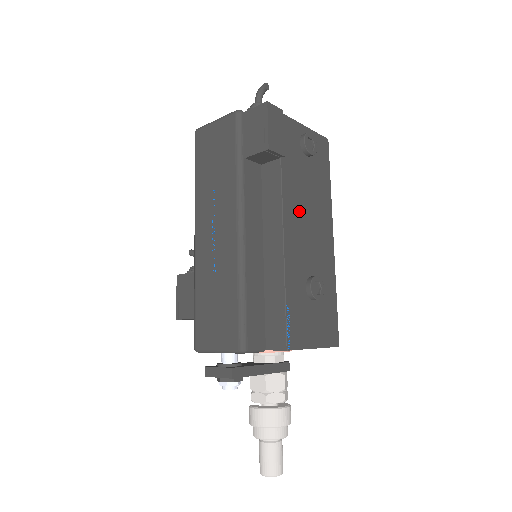
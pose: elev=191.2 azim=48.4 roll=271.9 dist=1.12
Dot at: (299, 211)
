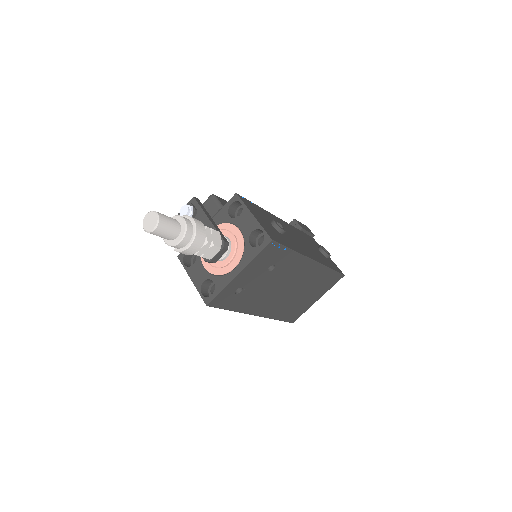
Dot at: (296, 234)
